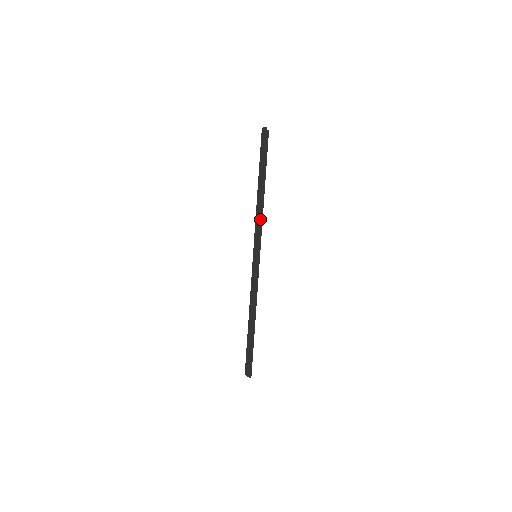
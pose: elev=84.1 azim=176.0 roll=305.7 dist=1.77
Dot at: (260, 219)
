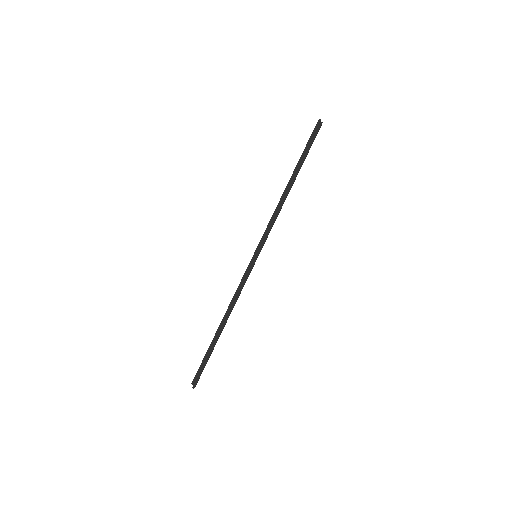
Dot at: (275, 216)
